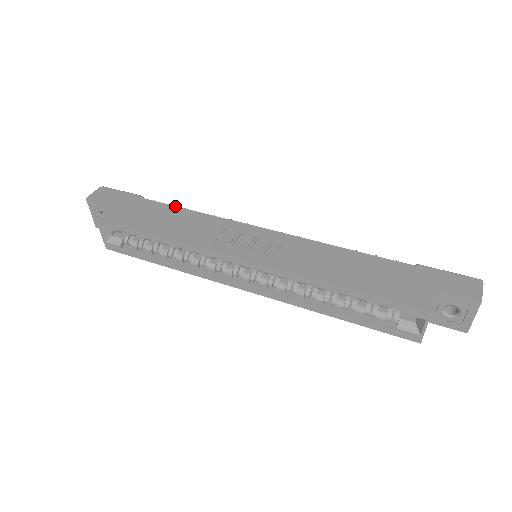
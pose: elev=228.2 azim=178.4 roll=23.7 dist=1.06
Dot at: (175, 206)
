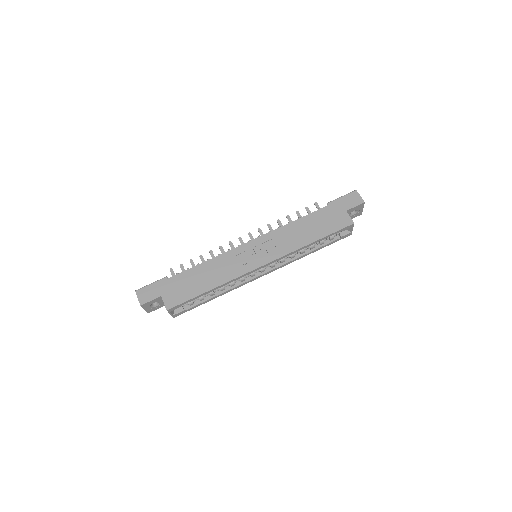
Dot at: (193, 267)
